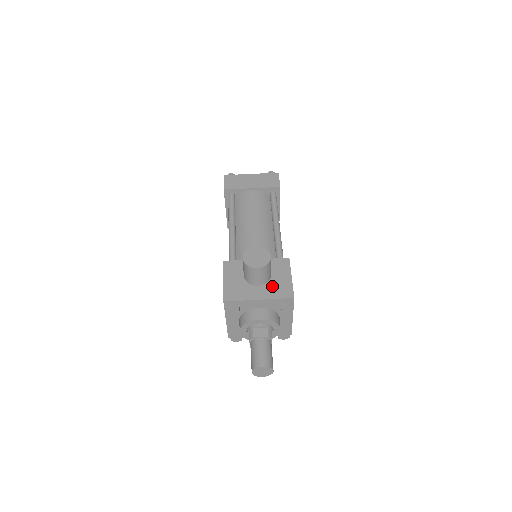
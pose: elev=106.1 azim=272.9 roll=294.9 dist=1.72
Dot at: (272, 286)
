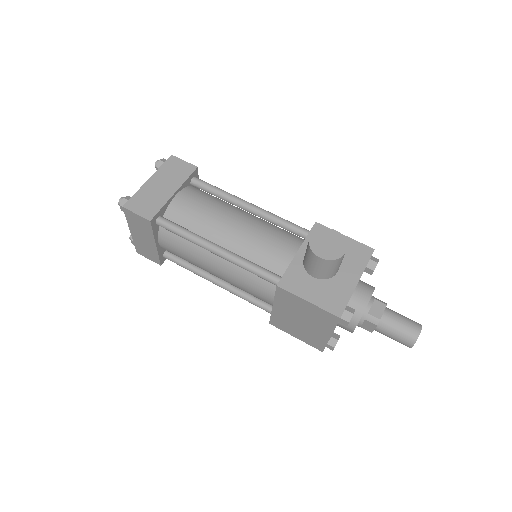
Dot at: (347, 259)
